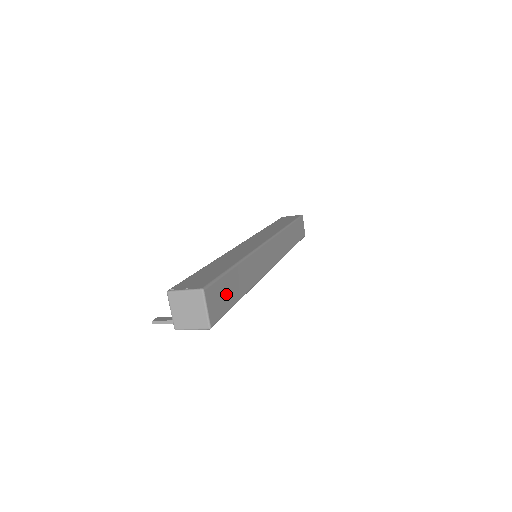
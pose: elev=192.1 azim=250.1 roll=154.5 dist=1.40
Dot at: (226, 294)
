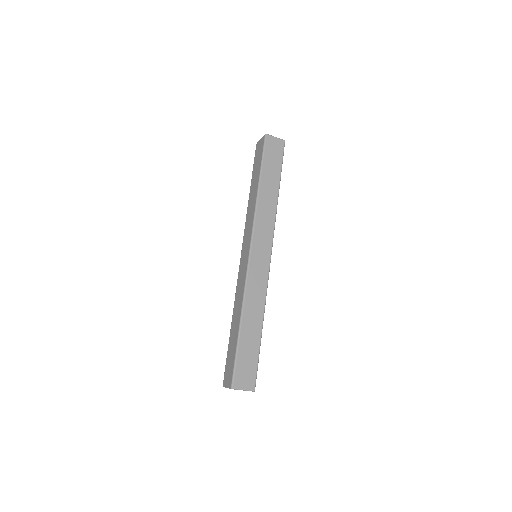
Dot at: (248, 359)
